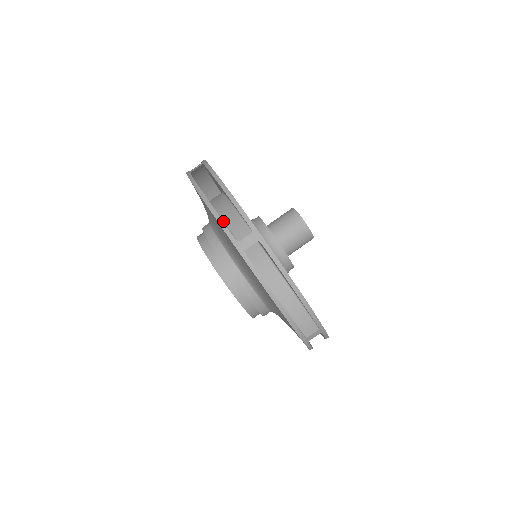
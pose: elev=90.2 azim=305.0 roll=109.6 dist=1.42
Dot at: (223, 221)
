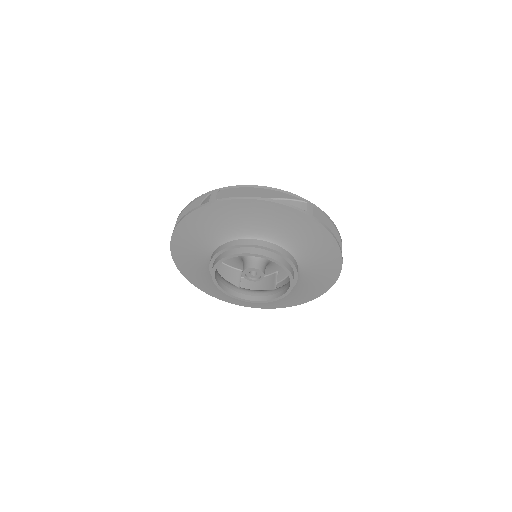
Dot at: (197, 215)
